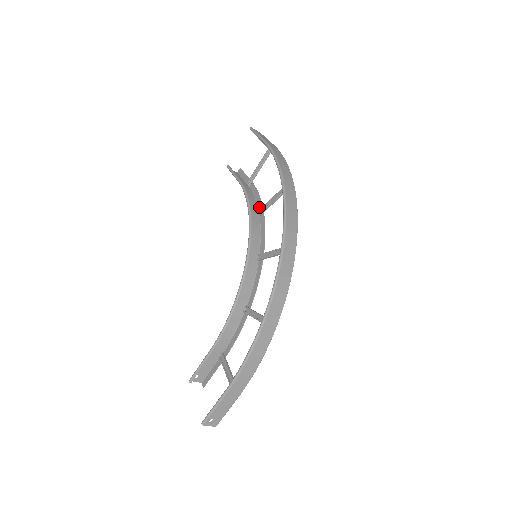
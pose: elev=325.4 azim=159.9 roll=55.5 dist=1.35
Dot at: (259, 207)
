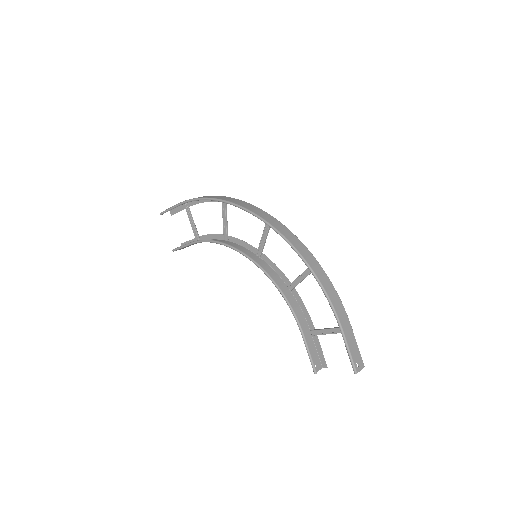
Dot at: (221, 238)
